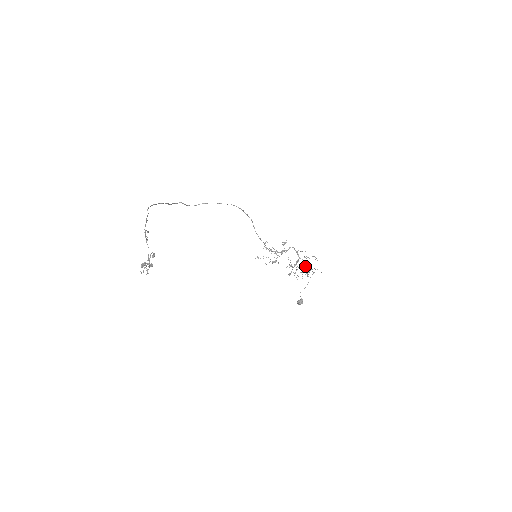
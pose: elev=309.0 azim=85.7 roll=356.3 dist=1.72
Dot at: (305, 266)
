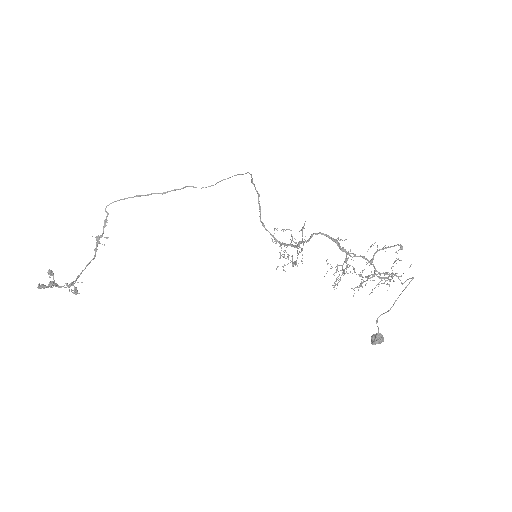
Dot at: occluded
